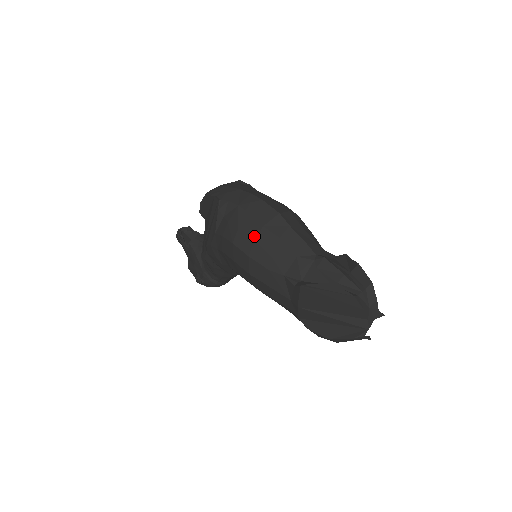
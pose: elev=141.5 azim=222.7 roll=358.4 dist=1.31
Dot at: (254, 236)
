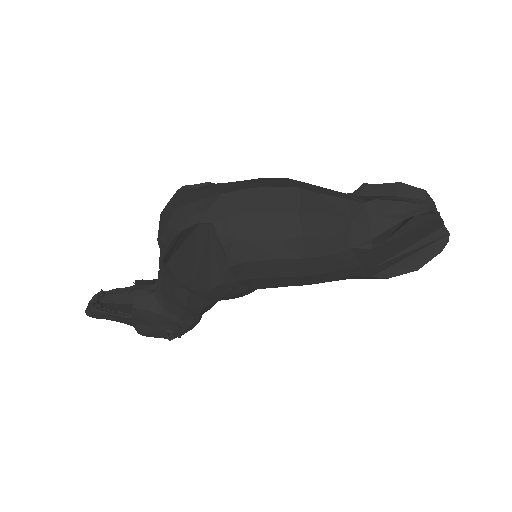
Dot at: (298, 232)
